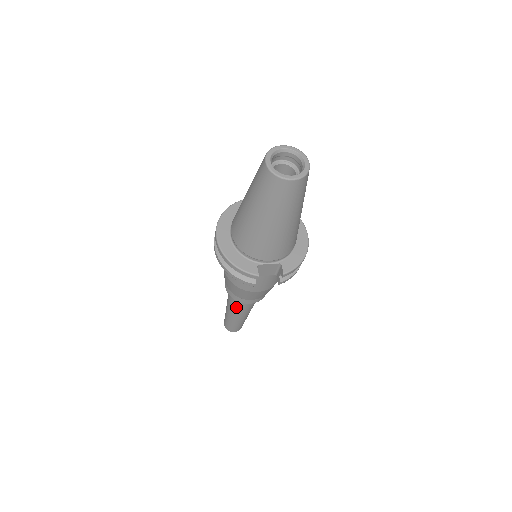
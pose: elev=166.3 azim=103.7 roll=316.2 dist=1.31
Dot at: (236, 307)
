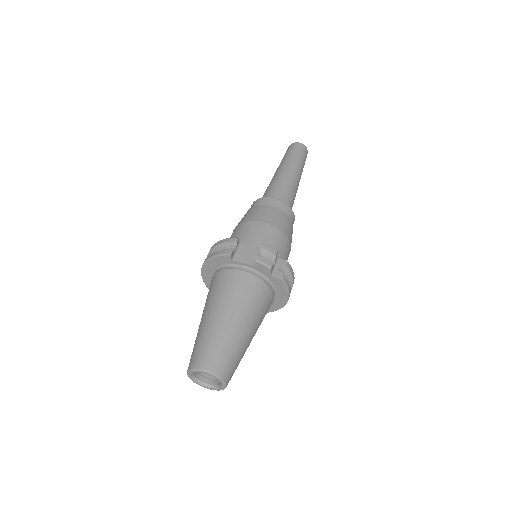
Dot at: occluded
